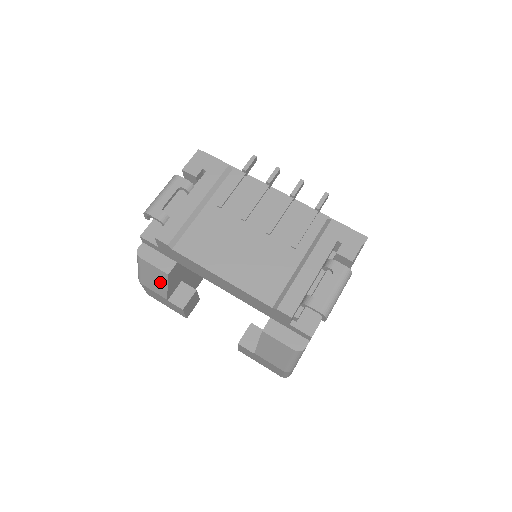
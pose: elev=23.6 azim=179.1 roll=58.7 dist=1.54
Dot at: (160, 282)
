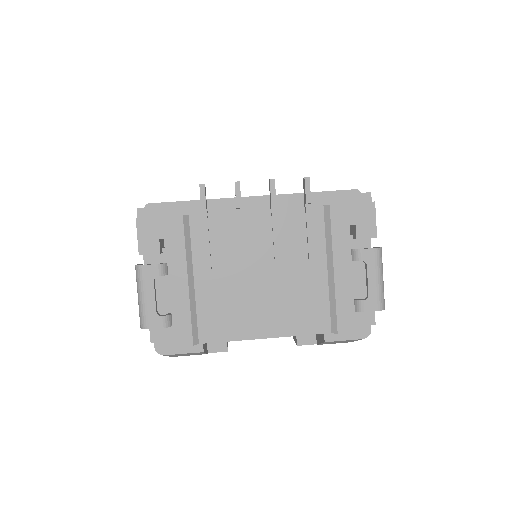
Dot at: occluded
